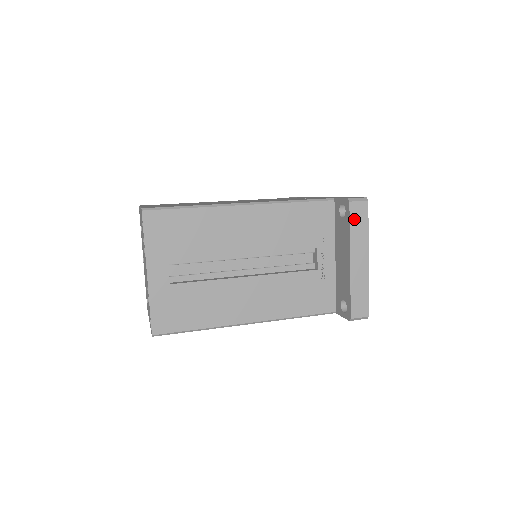
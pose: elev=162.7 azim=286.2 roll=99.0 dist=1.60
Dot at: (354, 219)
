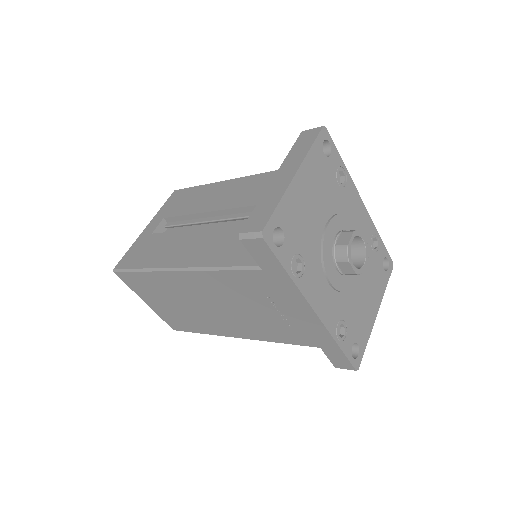
Dot at: (299, 143)
